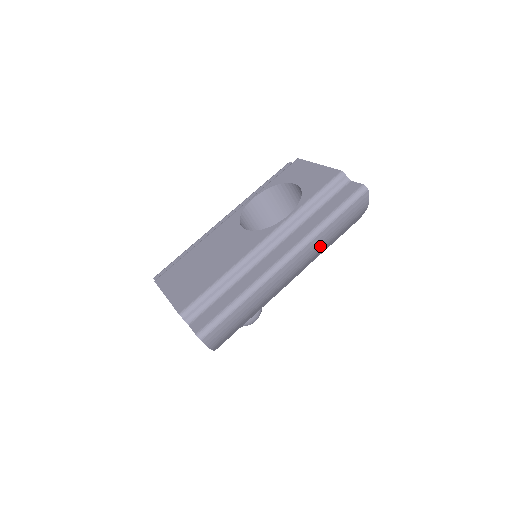
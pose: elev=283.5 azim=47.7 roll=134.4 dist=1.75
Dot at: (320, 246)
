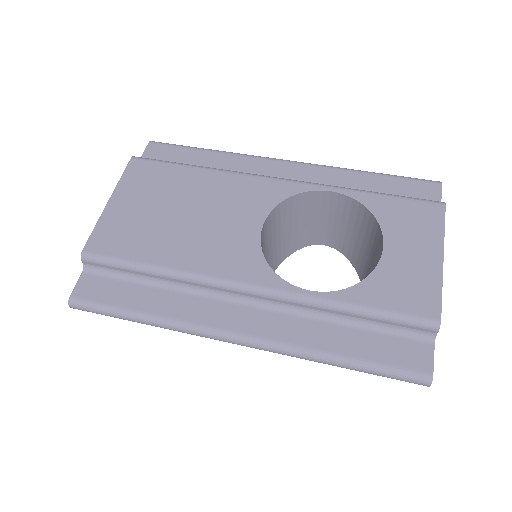
Dot at: occluded
